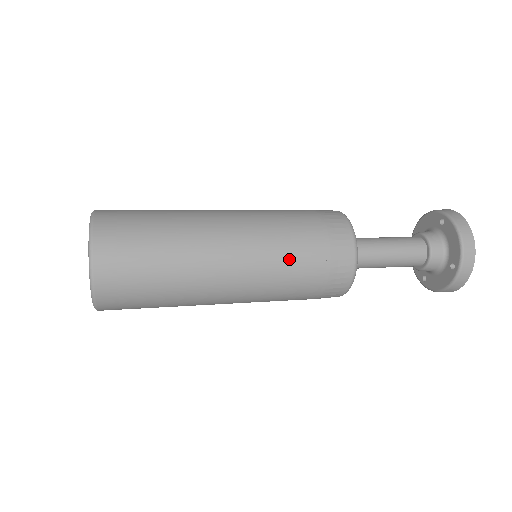
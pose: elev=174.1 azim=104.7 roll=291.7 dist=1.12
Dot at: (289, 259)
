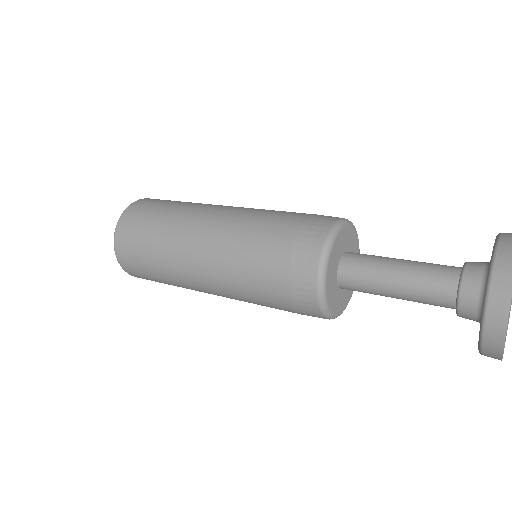
Dot at: (251, 293)
